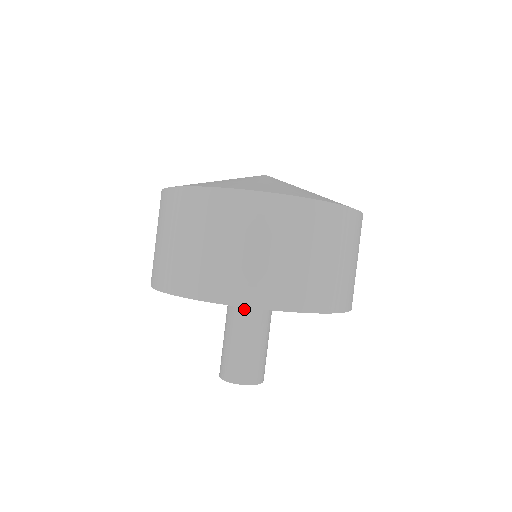
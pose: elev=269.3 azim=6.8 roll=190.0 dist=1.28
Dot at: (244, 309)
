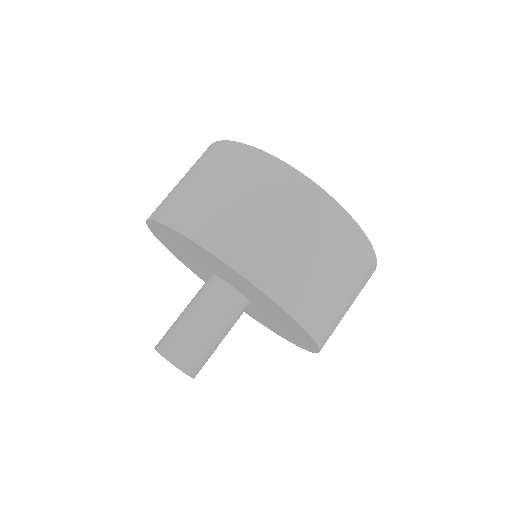
Dot at: (205, 284)
